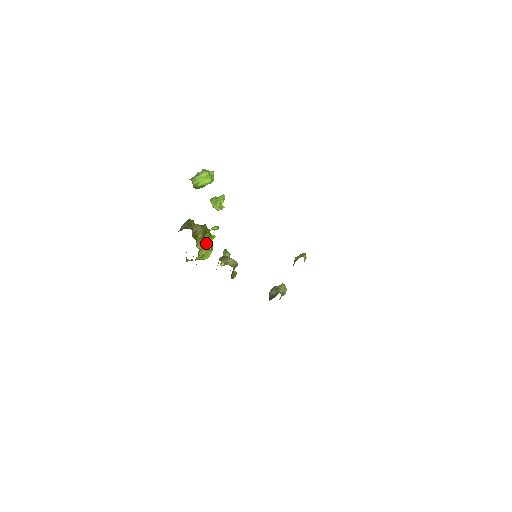
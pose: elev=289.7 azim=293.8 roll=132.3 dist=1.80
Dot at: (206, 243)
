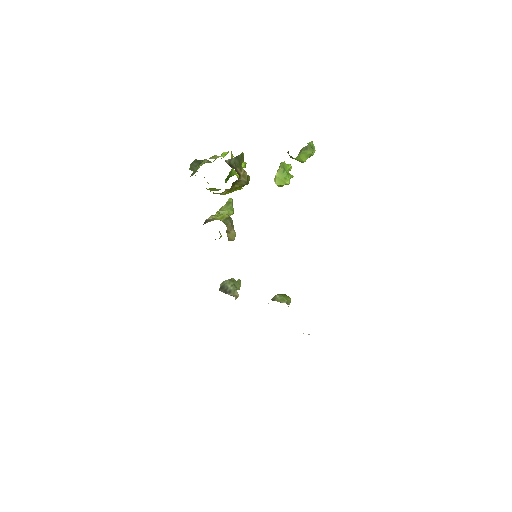
Dot at: occluded
